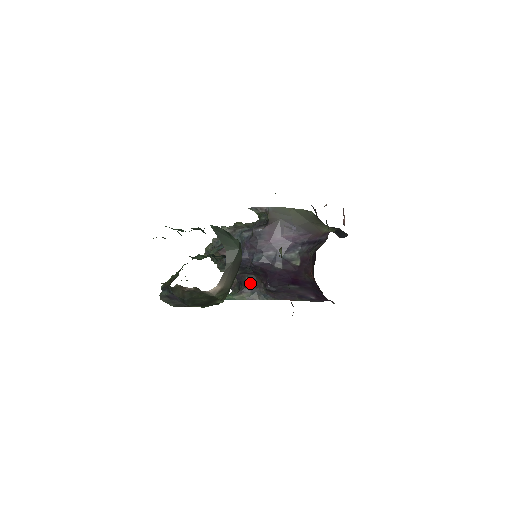
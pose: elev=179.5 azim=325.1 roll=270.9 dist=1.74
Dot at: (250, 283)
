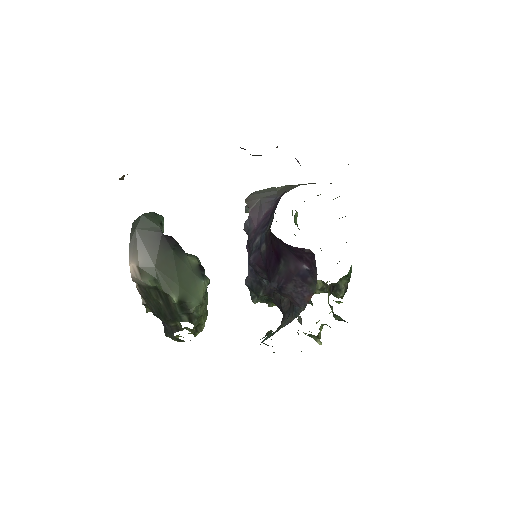
Dot at: (285, 305)
